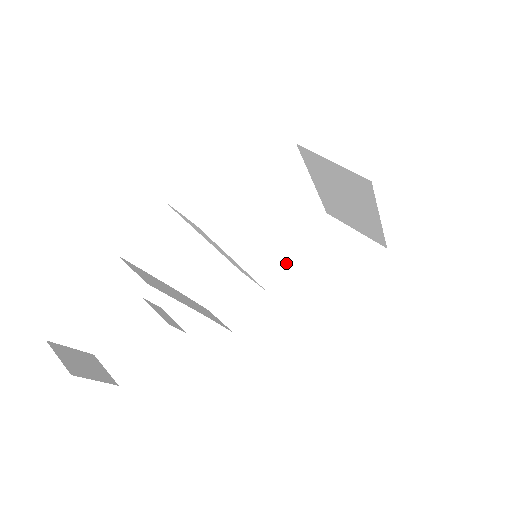
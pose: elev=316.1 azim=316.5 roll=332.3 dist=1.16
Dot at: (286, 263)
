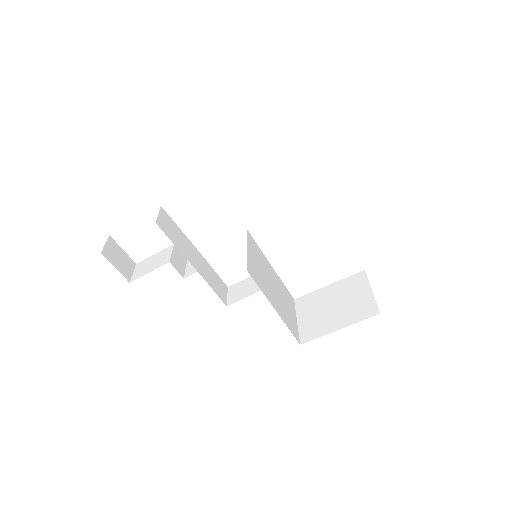
Dot at: (312, 292)
